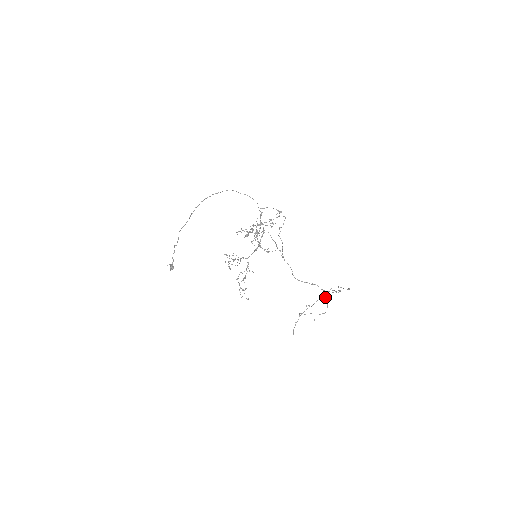
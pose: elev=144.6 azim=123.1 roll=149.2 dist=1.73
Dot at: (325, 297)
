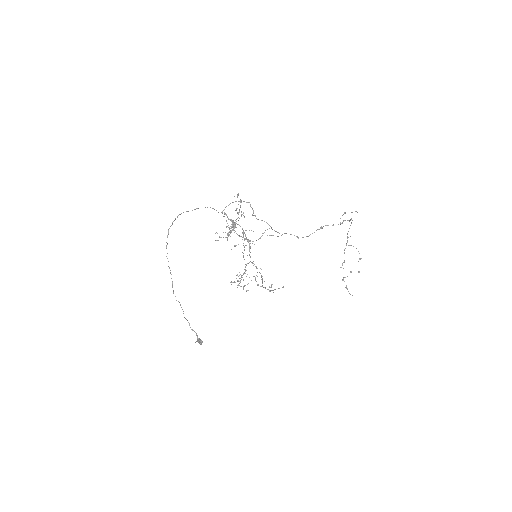
Dot at: occluded
